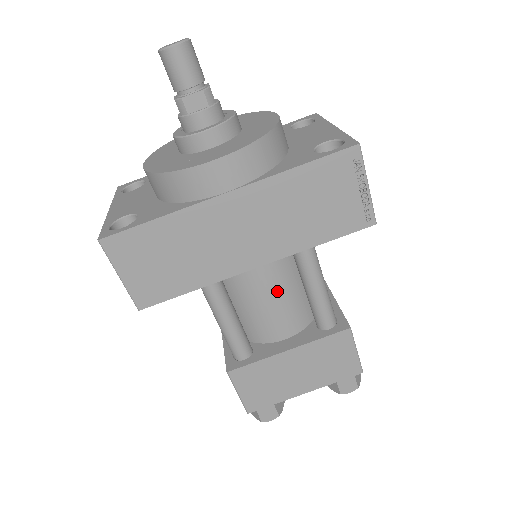
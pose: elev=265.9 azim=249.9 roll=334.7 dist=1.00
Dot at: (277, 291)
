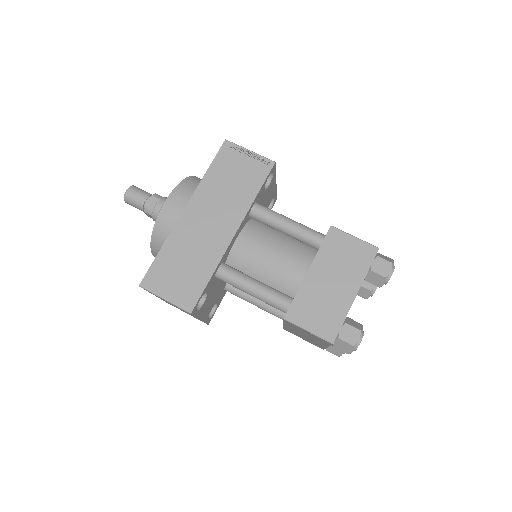
Dot at: (269, 247)
